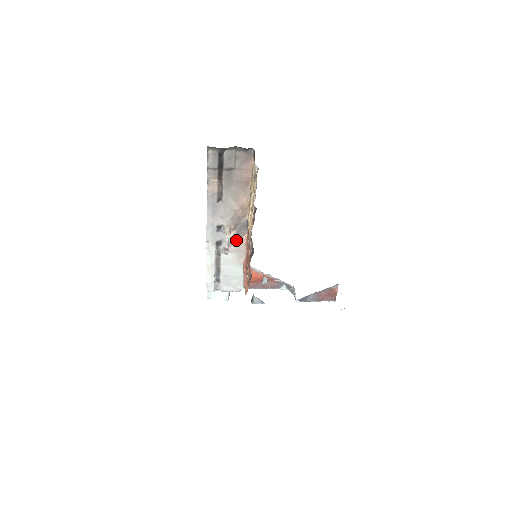
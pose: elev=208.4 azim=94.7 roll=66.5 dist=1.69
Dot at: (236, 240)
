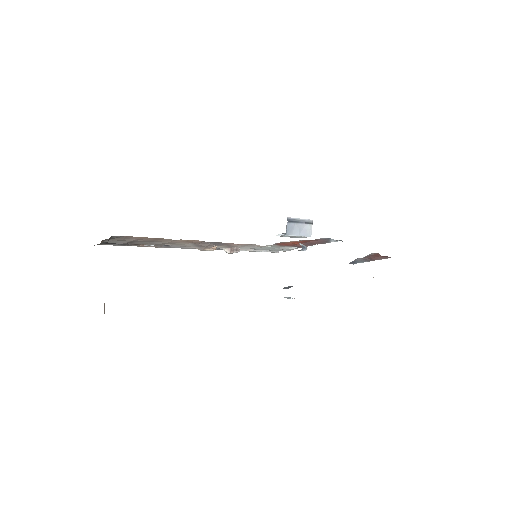
Dot at: (229, 245)
